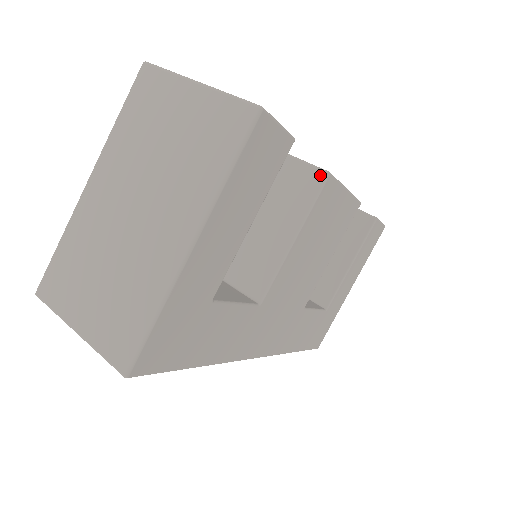
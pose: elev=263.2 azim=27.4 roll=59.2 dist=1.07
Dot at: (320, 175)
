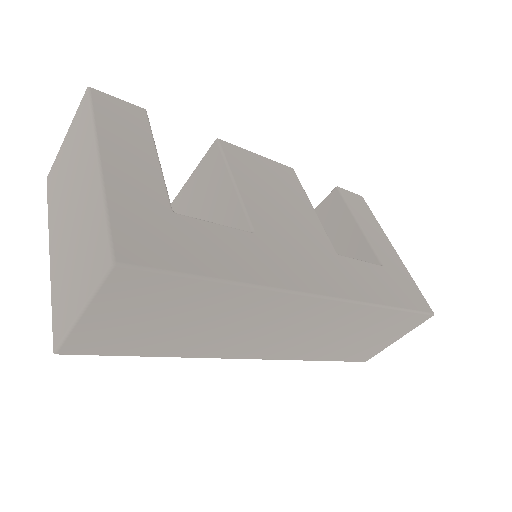
Dot at: (214, 146)
